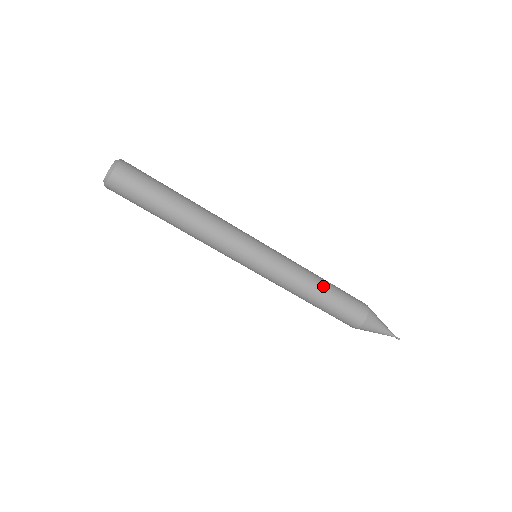
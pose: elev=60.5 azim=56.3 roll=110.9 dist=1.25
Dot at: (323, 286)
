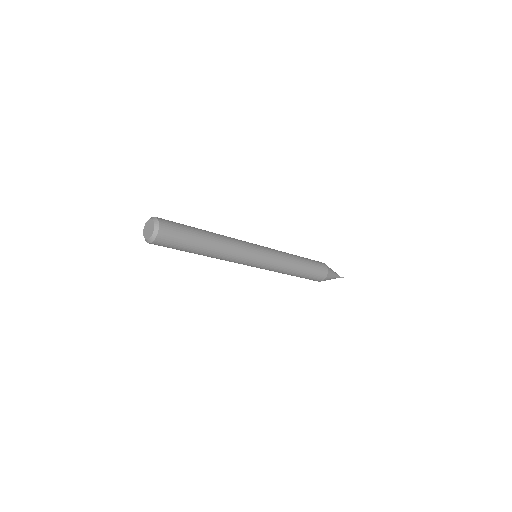
Dot at: (299, 272)
